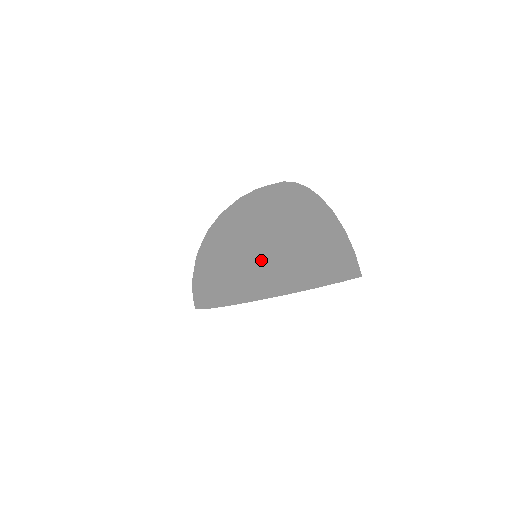
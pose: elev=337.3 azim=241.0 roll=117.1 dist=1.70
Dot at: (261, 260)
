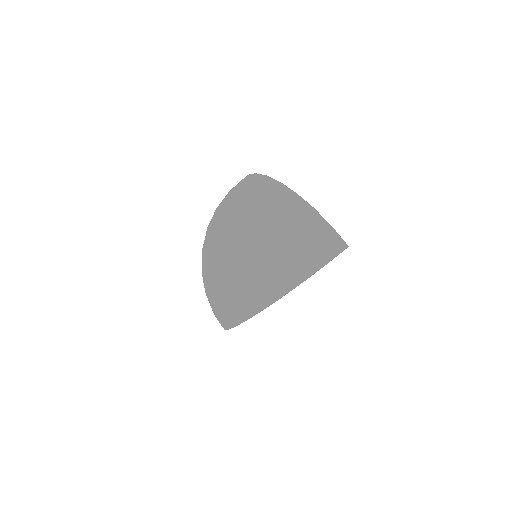
Dot at: (246, 274)
